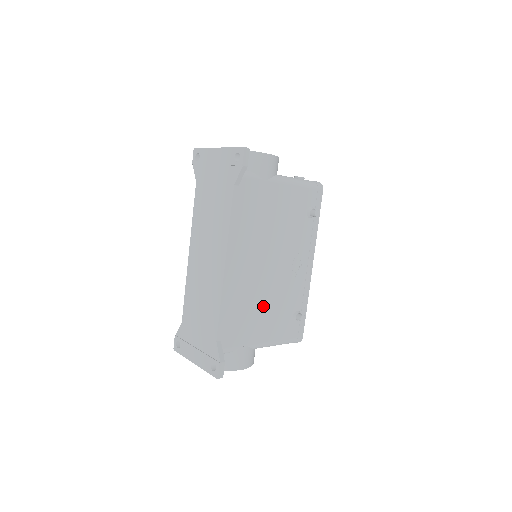
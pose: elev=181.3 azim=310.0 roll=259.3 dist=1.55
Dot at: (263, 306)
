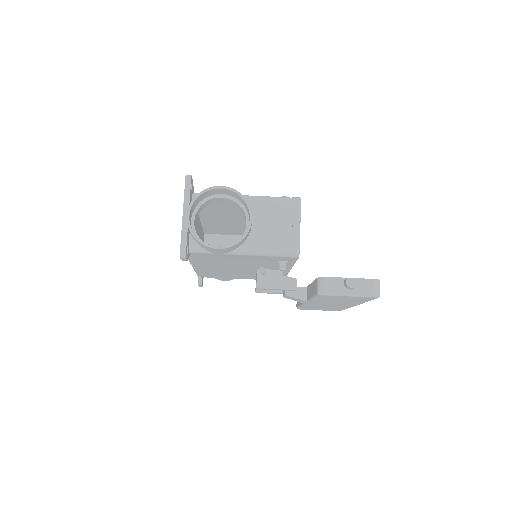
Dot at: occluded
